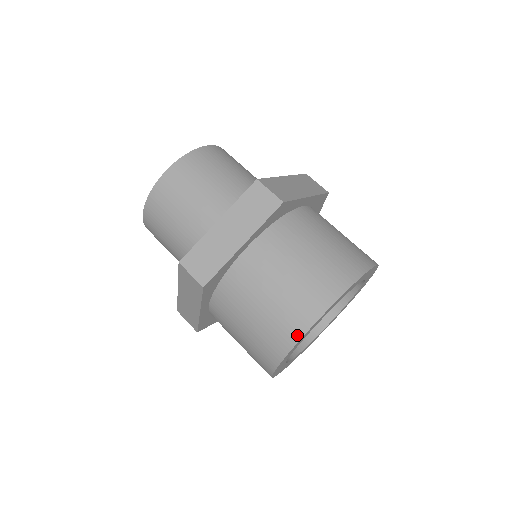
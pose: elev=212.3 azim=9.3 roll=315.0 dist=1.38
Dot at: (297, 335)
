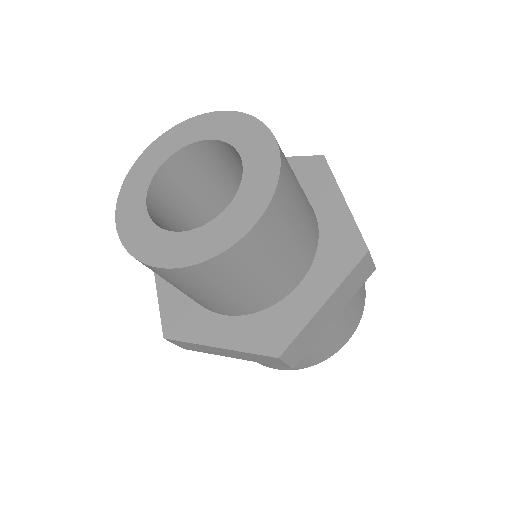
Dot at: (328, 357)
